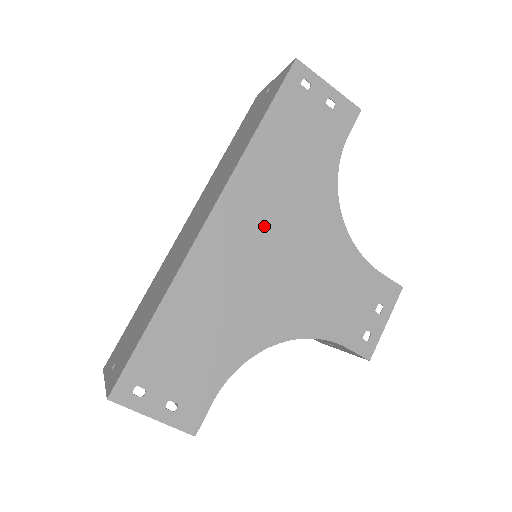
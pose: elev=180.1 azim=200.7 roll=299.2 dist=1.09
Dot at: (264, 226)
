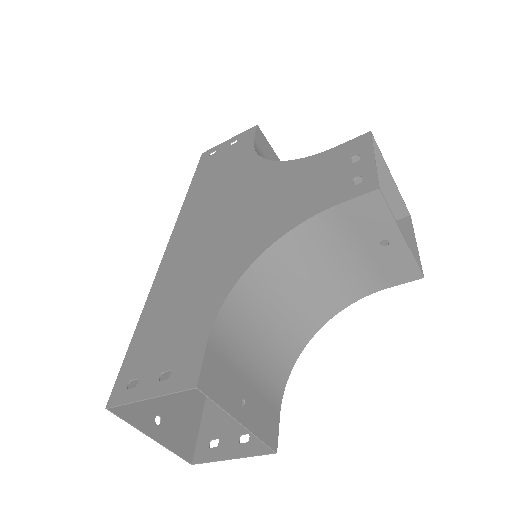
Dot at: (210, 216)
